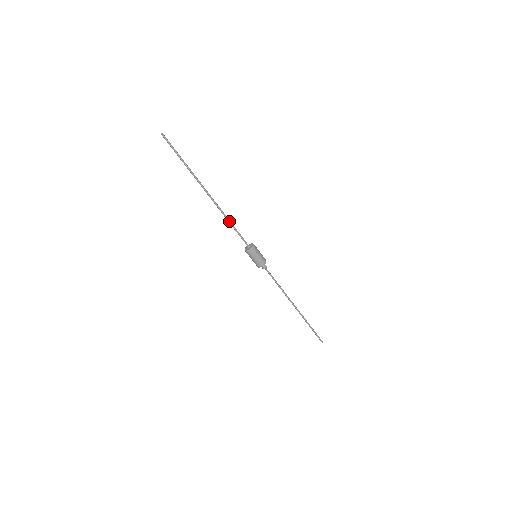
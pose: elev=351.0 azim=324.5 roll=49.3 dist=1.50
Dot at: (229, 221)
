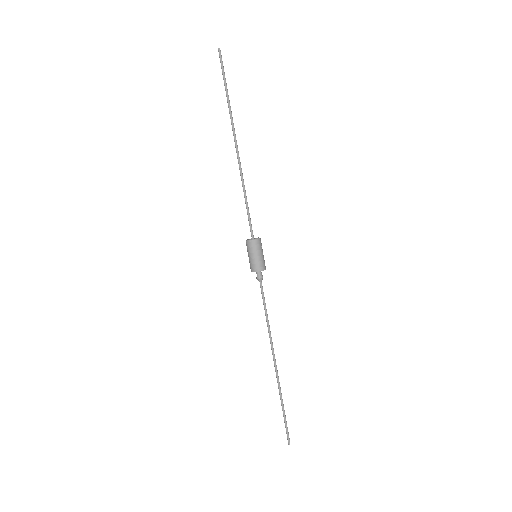
Dot at: (245, 190)
